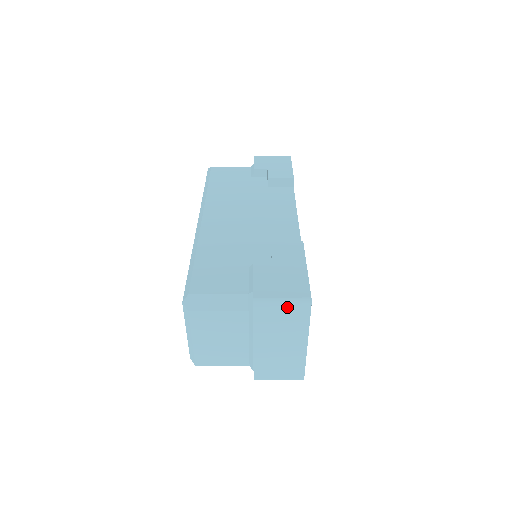
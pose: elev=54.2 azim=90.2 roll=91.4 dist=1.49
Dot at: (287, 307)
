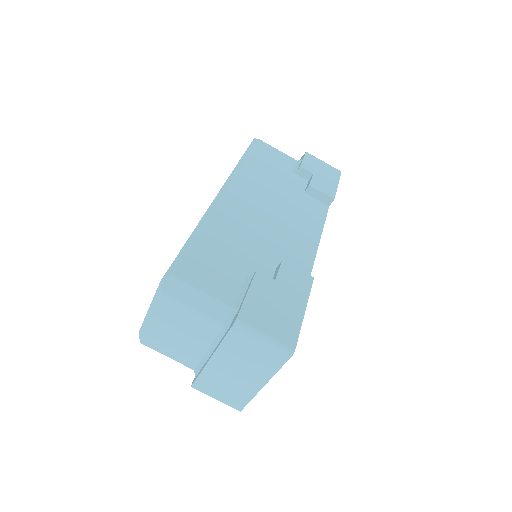
Dot at: (266, 345)
